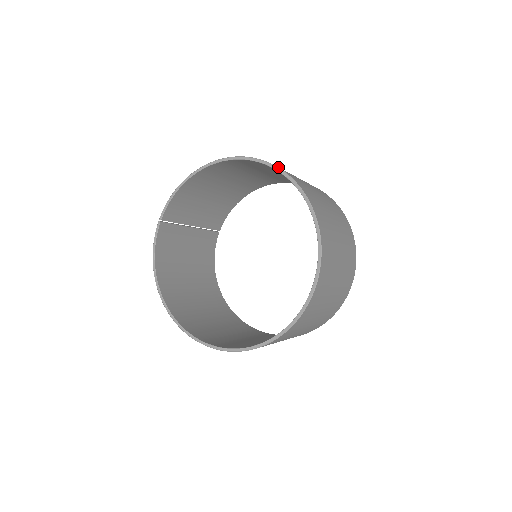
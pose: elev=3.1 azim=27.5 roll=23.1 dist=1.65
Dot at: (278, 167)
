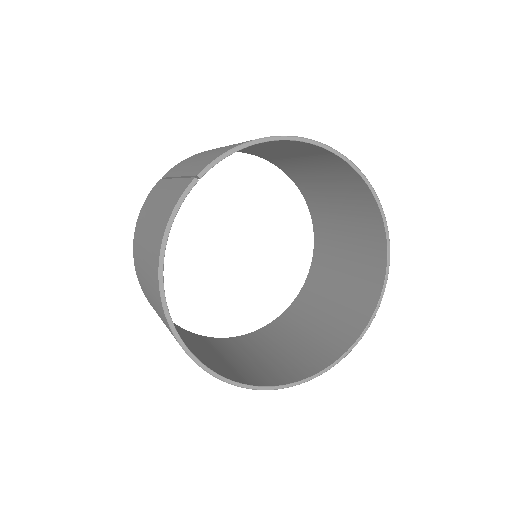
Dot at: occluded
